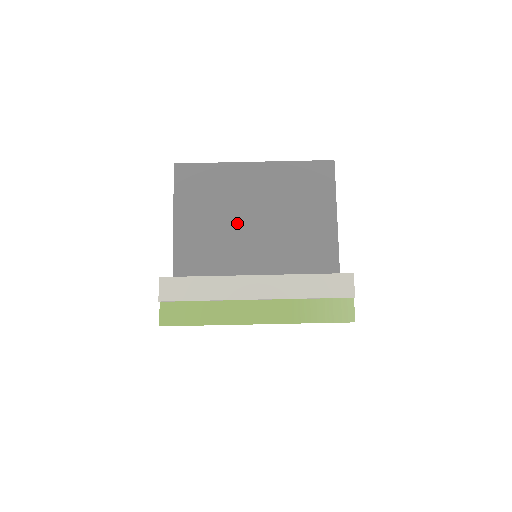
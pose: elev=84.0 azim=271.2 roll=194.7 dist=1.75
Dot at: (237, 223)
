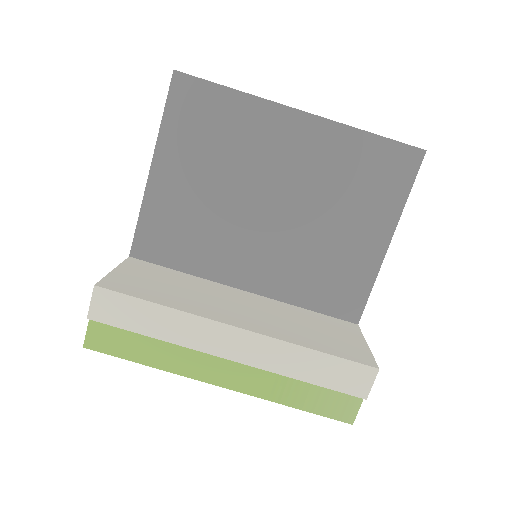
Dot at: (244, 200)
